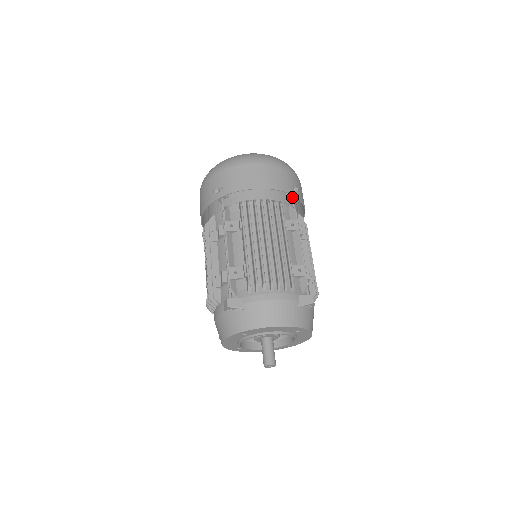
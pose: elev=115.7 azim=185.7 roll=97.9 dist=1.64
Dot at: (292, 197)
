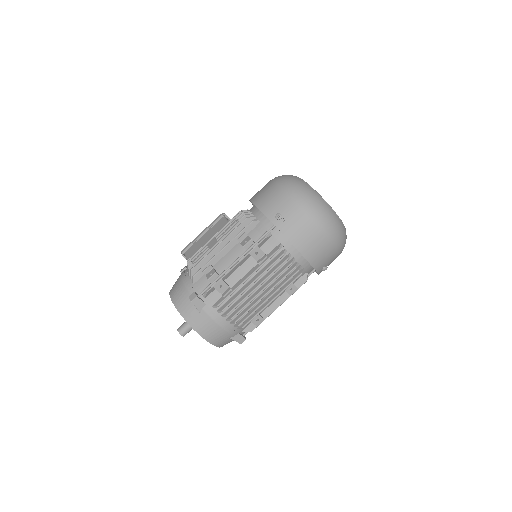
Dot at: occluded
